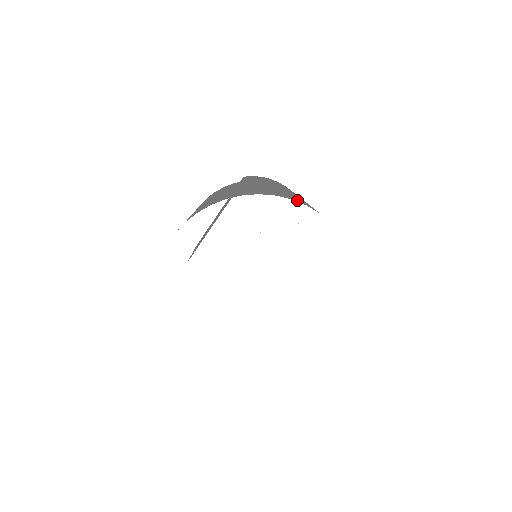
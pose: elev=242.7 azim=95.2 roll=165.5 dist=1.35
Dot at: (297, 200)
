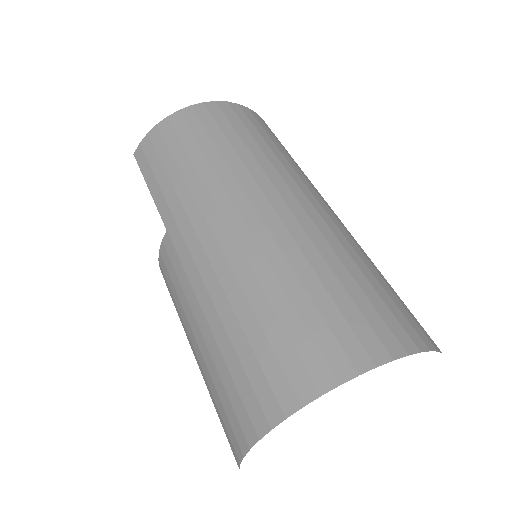
Dot at: (298, 376)
